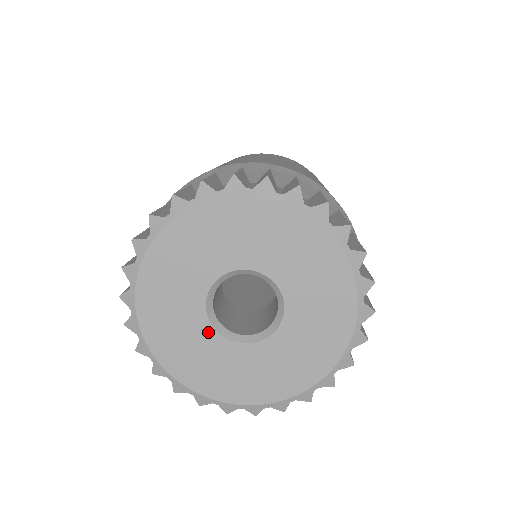
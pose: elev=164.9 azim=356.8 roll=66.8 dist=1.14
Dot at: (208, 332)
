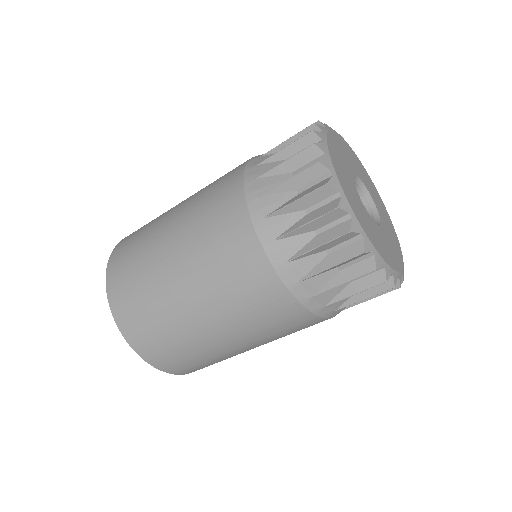
Dot at: (352, 179)
